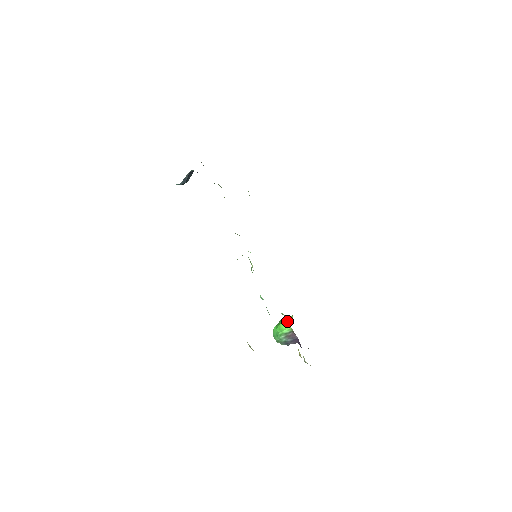
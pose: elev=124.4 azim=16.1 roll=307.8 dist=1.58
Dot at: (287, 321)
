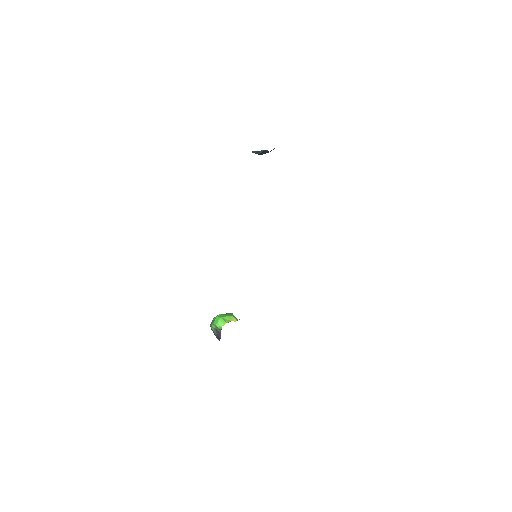
Dot at: (227, 320)
